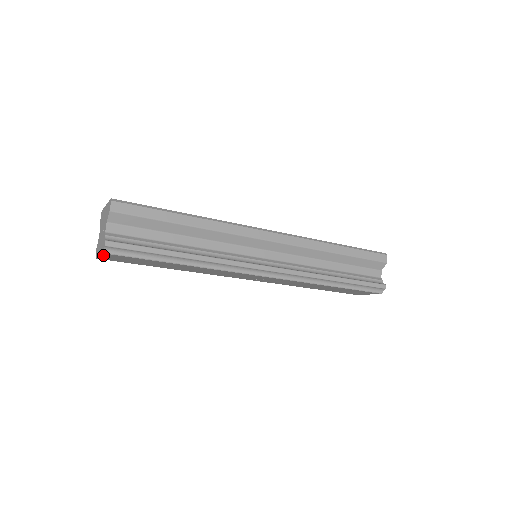
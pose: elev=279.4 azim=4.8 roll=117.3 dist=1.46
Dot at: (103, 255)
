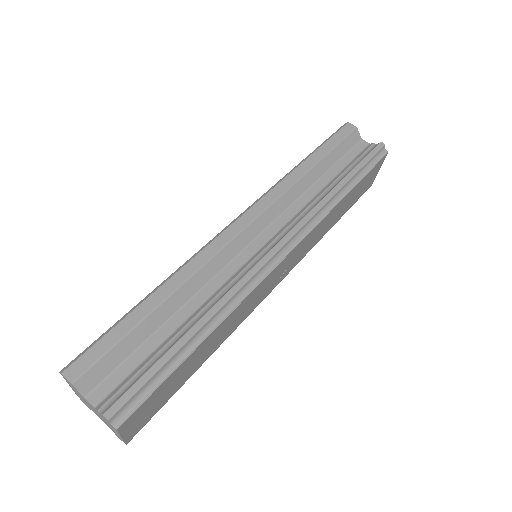
Dot at: (123, 432)
